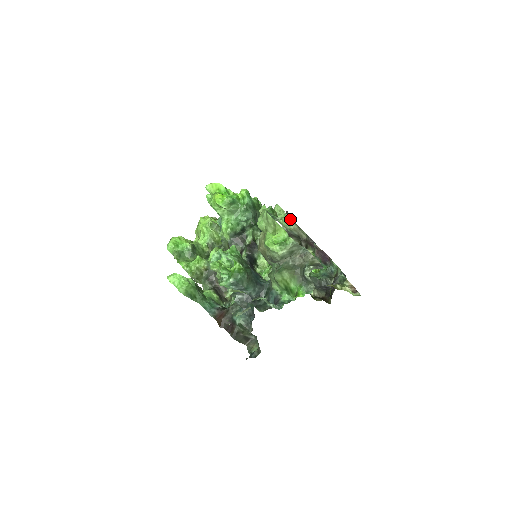
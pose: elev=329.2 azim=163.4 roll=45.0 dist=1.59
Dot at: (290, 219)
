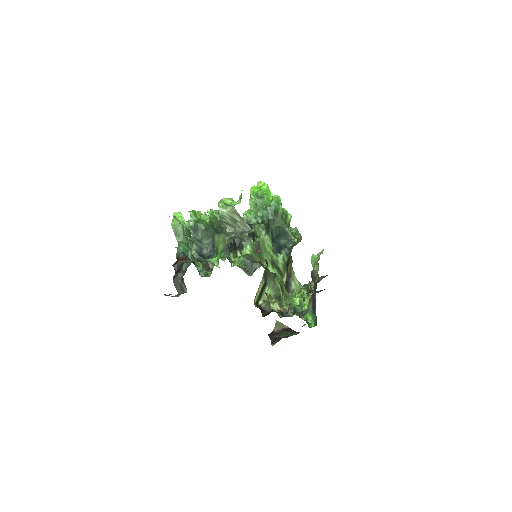
Dot at: (318, 260)
